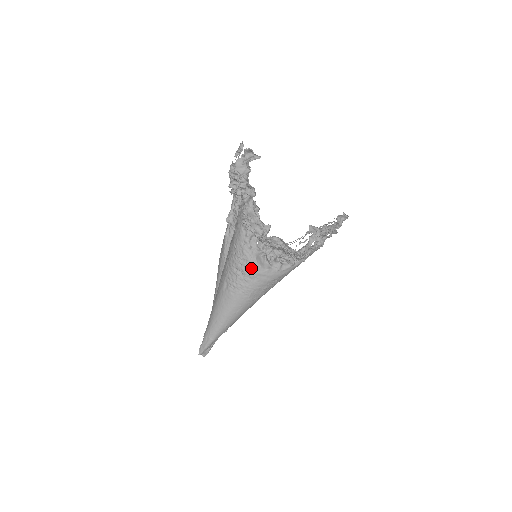
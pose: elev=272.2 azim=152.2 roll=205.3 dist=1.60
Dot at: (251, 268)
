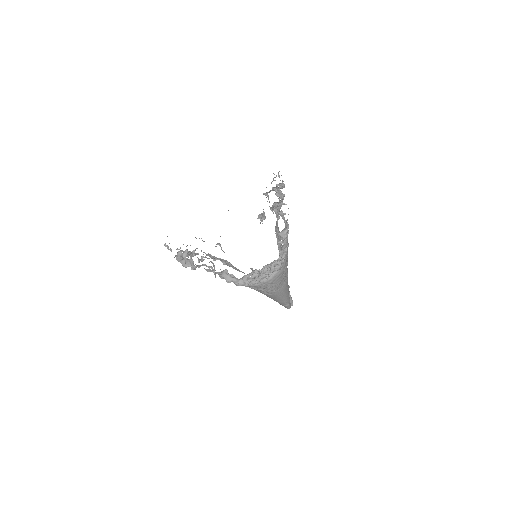
Dot at: (263, 286)
